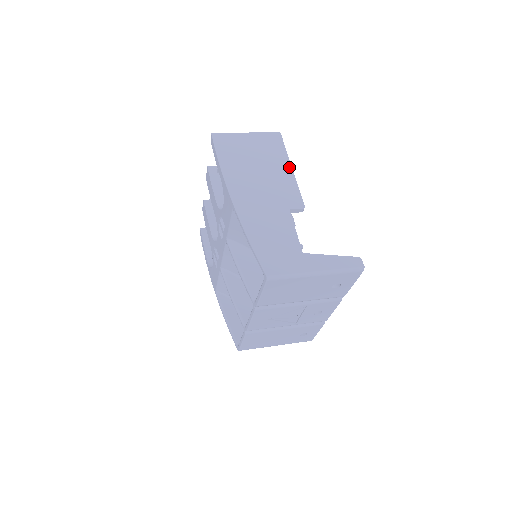
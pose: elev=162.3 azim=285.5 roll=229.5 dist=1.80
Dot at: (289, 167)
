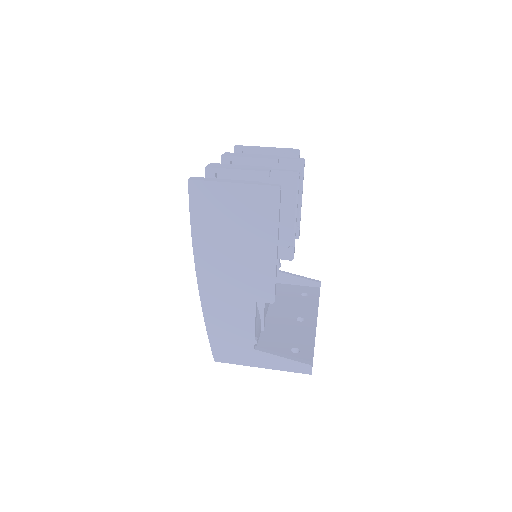
Dot at: (274, 246)
